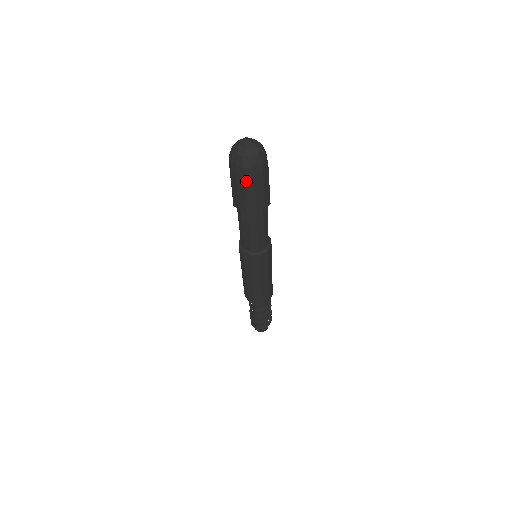
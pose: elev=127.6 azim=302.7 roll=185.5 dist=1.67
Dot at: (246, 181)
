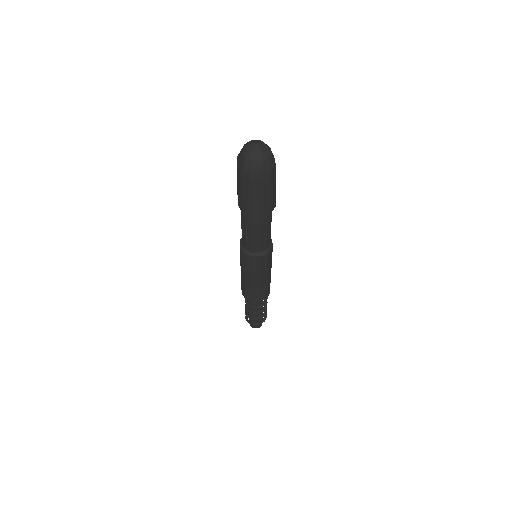
Dot at: (244, 182)
